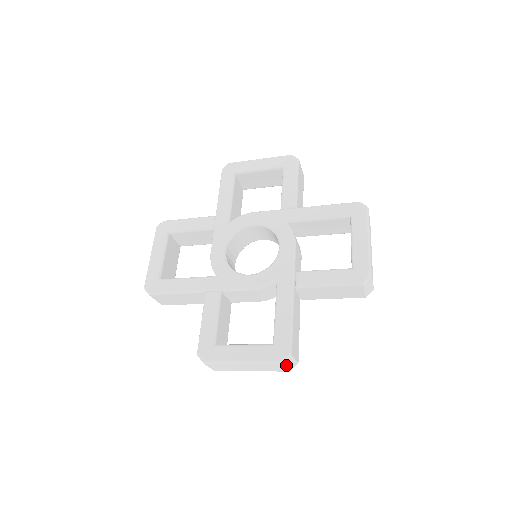
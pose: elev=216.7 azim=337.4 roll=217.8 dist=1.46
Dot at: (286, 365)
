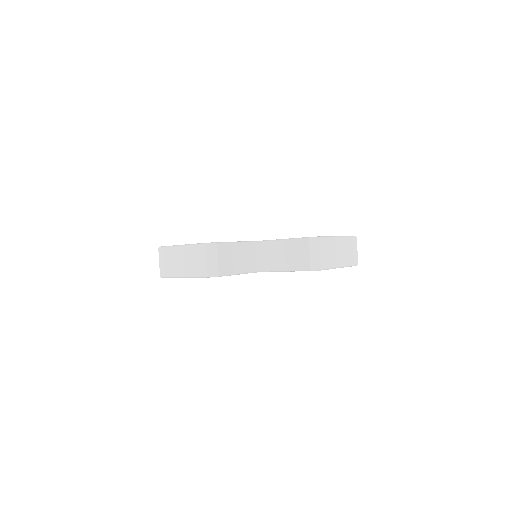
Dot at: (356, 246)
